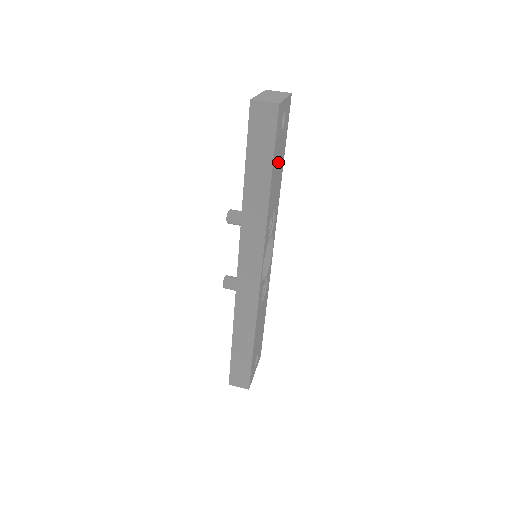
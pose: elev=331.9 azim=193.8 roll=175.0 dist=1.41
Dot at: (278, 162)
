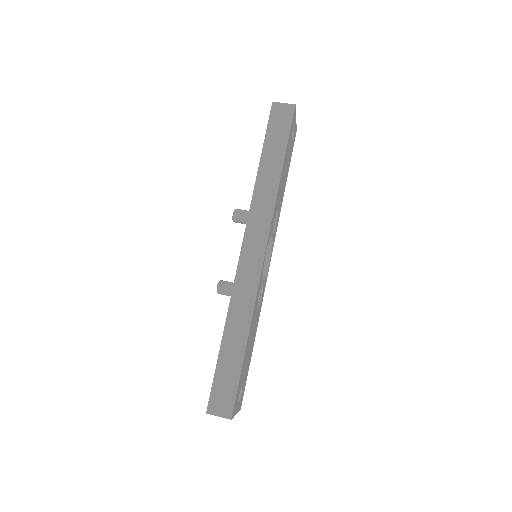
Dot at: (286, 165)
